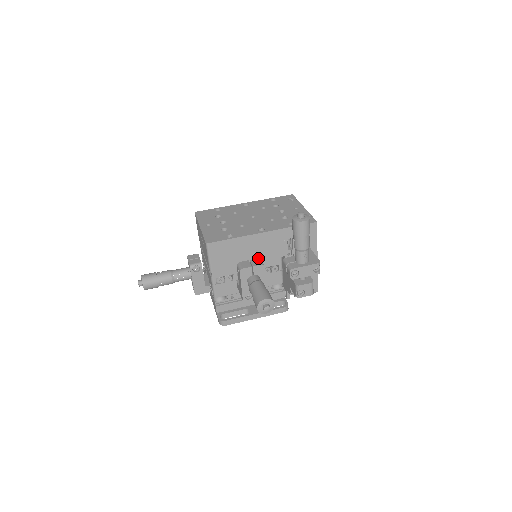
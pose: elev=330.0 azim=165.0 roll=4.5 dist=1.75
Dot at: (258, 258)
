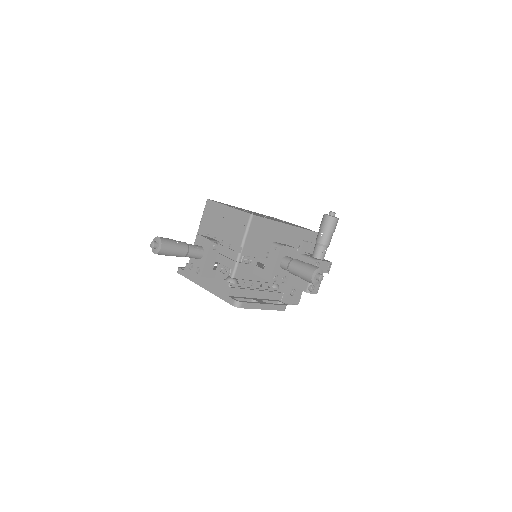
Dot at: occluded
